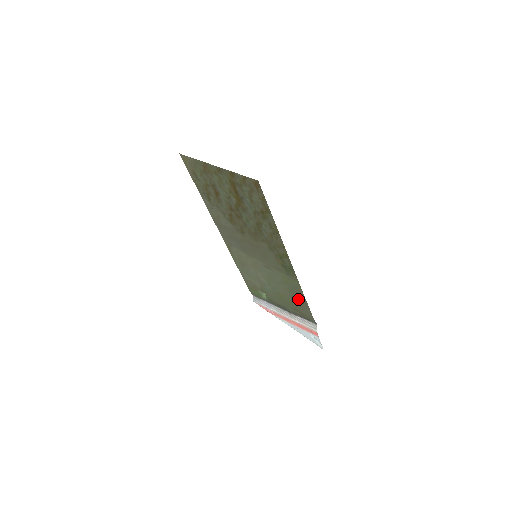
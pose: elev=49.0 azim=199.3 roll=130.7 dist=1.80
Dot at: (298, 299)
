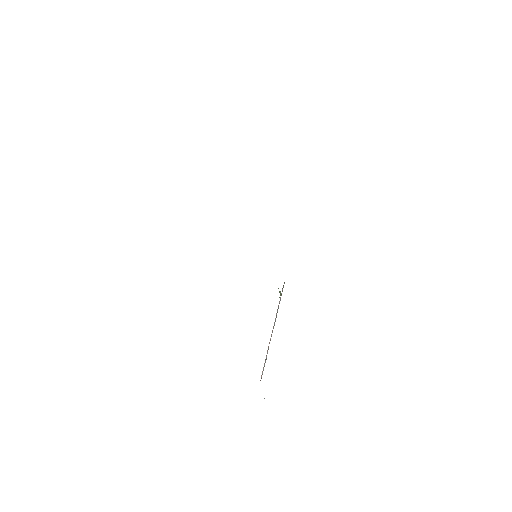
Dot at: occluded
